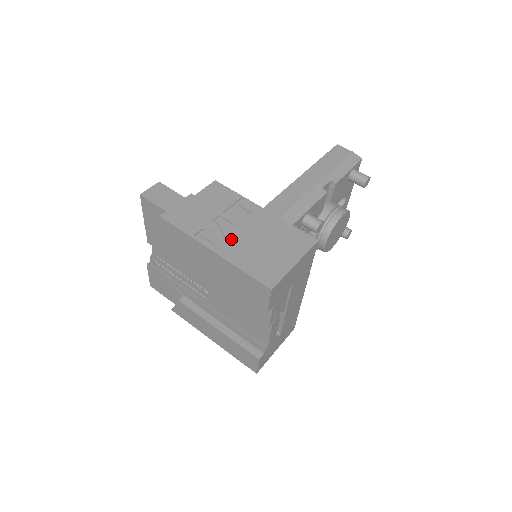
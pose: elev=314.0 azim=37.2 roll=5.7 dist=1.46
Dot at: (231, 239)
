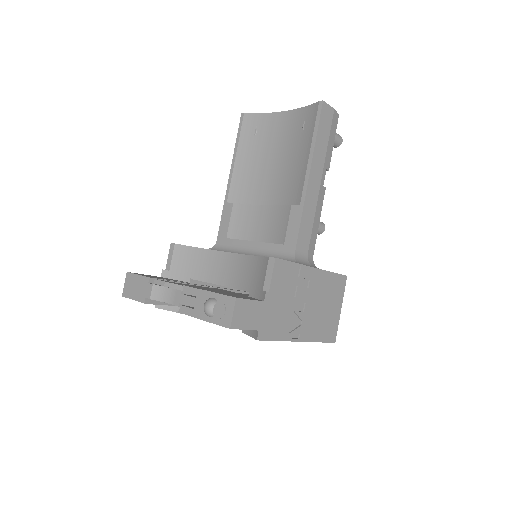
Dot at: (307, 320)
